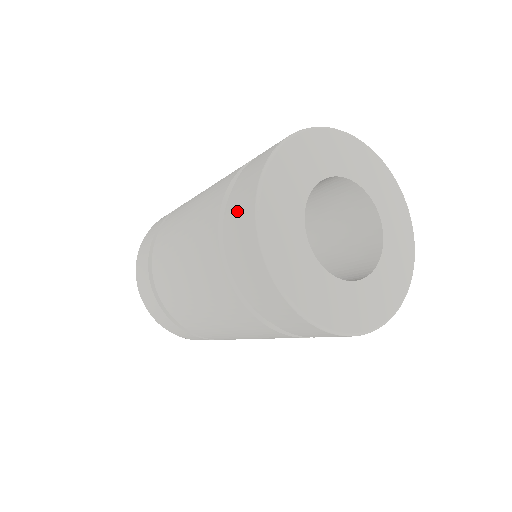
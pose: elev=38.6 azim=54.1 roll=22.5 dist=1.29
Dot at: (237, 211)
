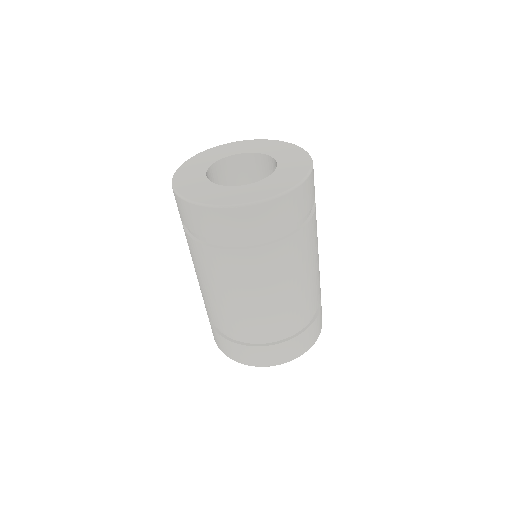
Dot at: (177, 206)
